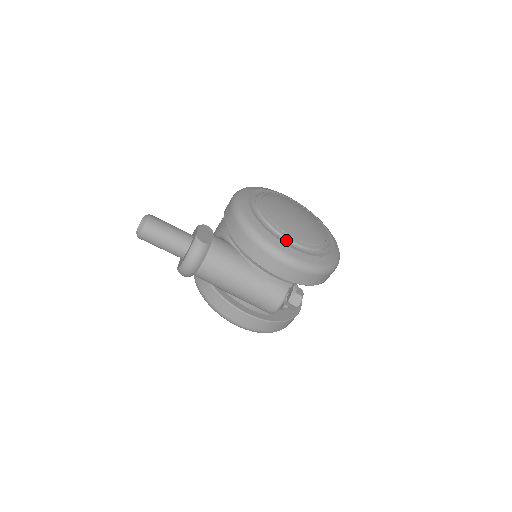
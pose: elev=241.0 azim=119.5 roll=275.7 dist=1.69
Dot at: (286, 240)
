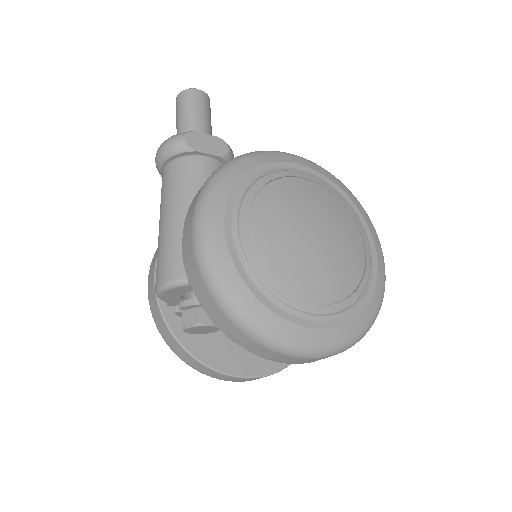
Dot at: (236, 215)
